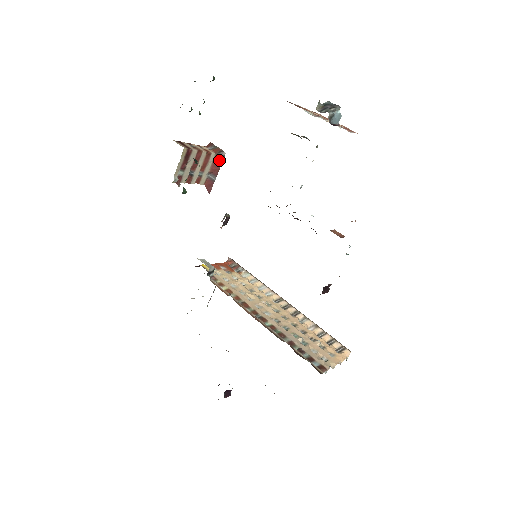
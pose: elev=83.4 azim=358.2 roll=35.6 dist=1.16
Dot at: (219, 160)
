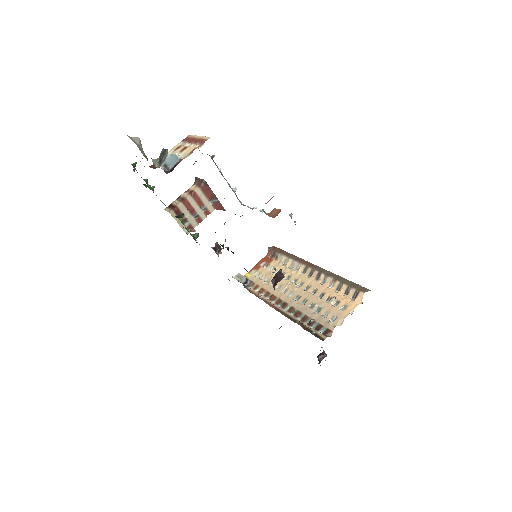
Dot at: (206, 188)
